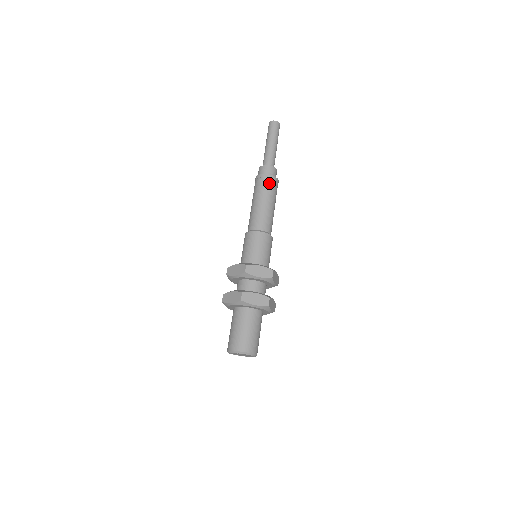
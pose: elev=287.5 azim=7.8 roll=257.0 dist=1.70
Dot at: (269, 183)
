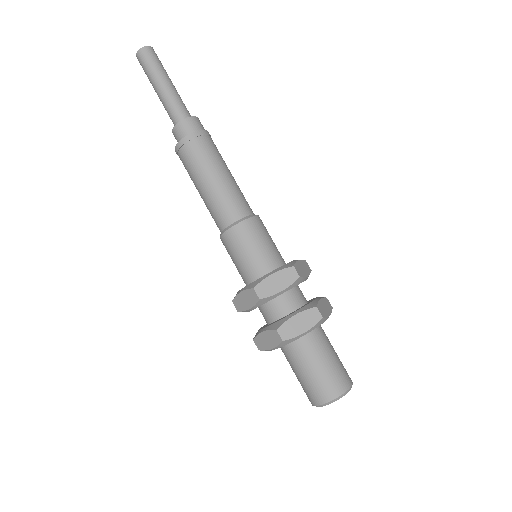
Dot at: (213, 143)
